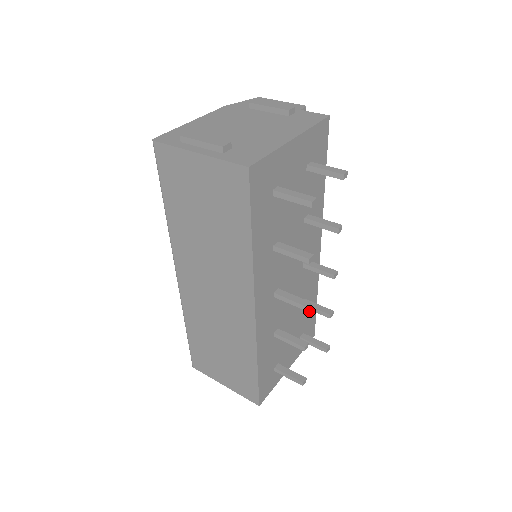
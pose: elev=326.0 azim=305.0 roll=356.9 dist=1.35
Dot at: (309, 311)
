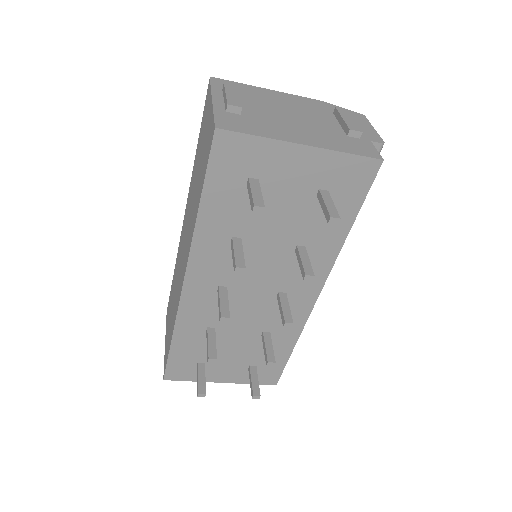
Dot at: (275, 352)
